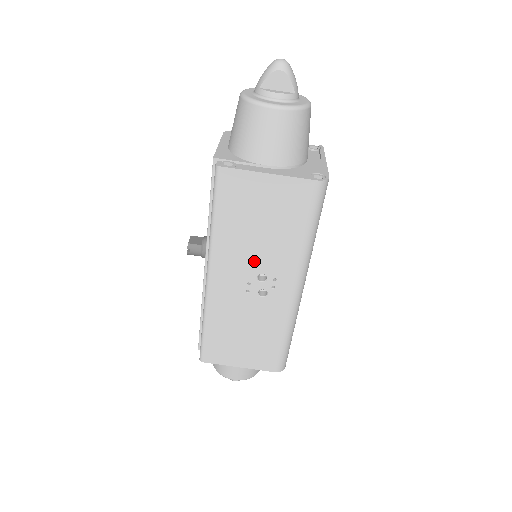
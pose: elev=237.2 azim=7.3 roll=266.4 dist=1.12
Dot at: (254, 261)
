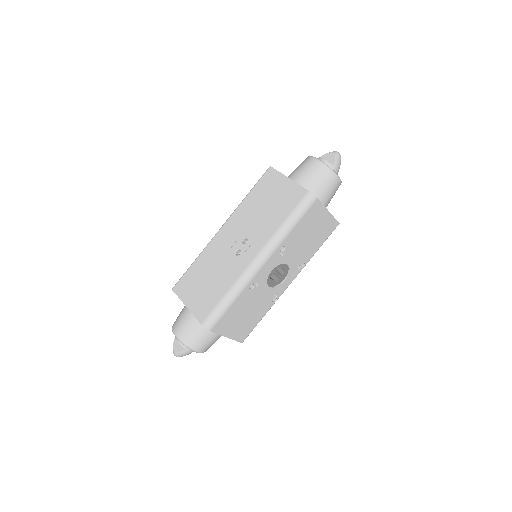
Dot at: (249, 227)
